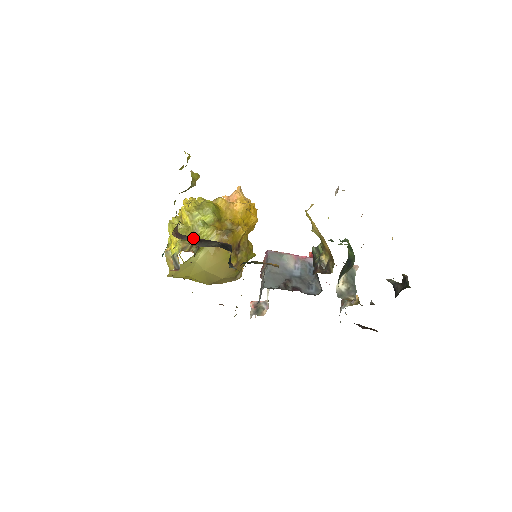
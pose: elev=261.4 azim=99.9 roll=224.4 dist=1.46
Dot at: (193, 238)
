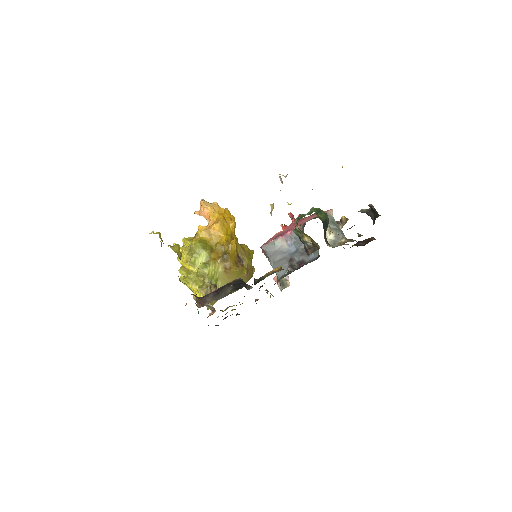
Dot at: (211, 295)
